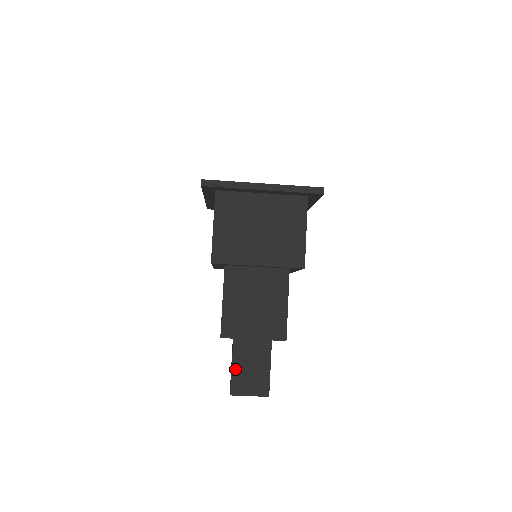
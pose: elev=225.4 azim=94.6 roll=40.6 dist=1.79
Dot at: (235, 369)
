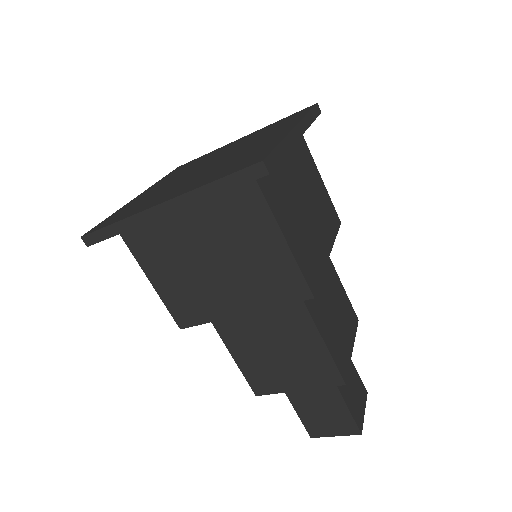
Dot at: (300, 412)
